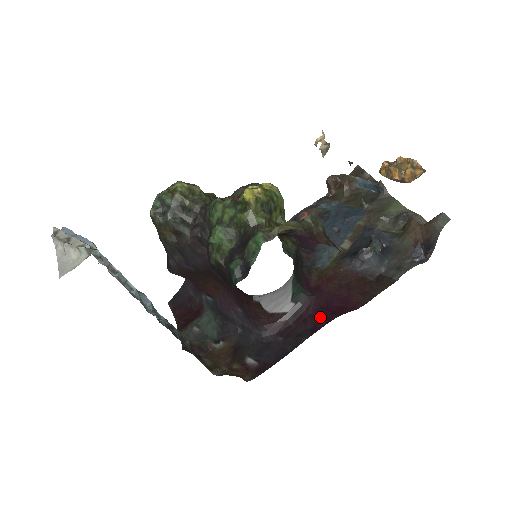
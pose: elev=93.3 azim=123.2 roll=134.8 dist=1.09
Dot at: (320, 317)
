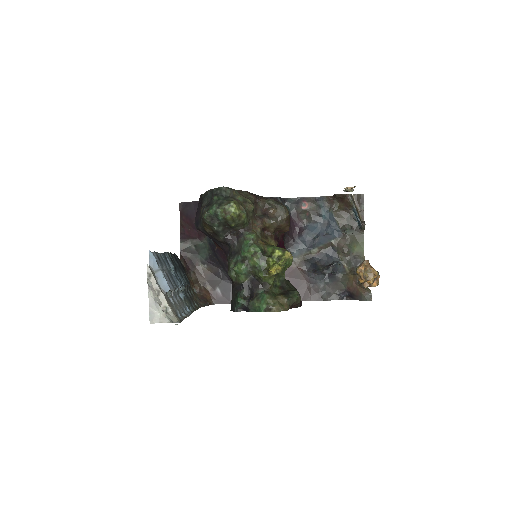
Dot at: occluded
